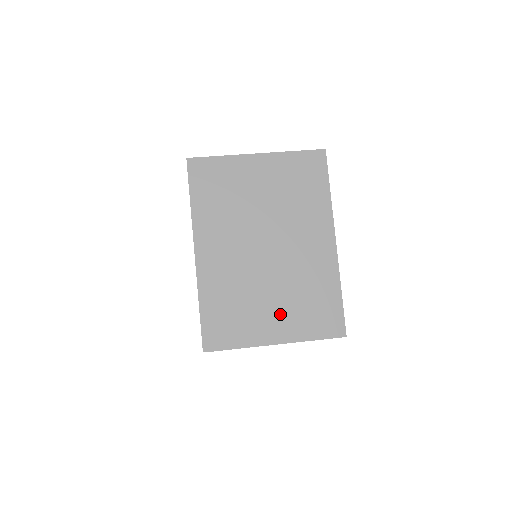
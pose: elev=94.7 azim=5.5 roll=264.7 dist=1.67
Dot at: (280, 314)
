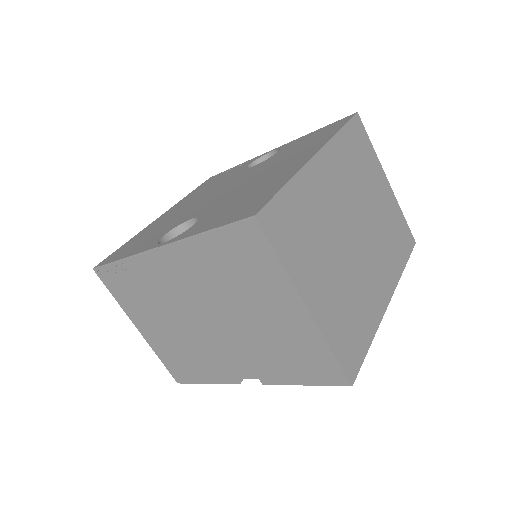
Dot at: (328, 290)
